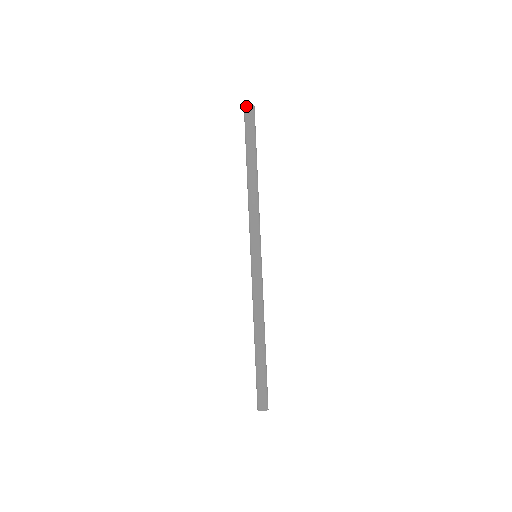
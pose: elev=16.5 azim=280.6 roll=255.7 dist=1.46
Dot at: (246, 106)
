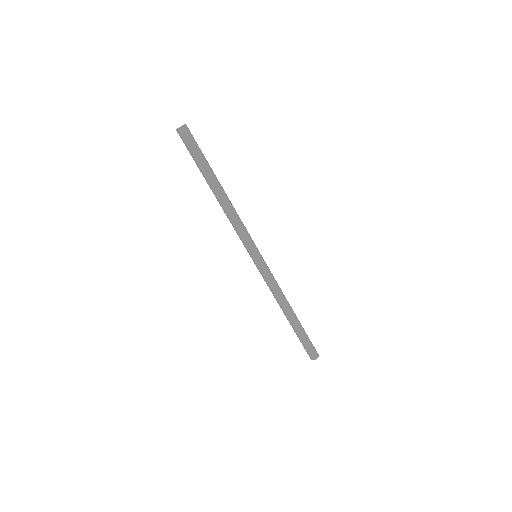
Dot at: occluded
